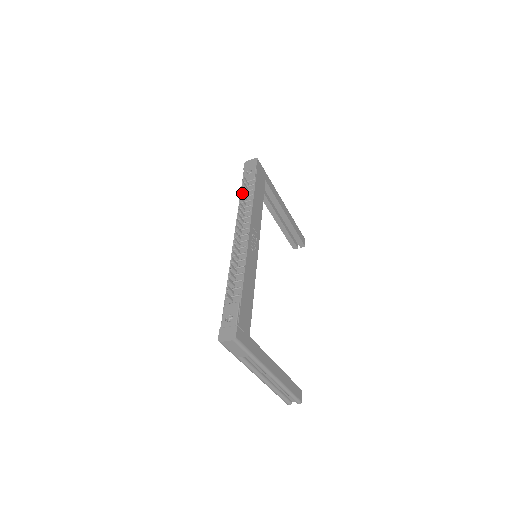
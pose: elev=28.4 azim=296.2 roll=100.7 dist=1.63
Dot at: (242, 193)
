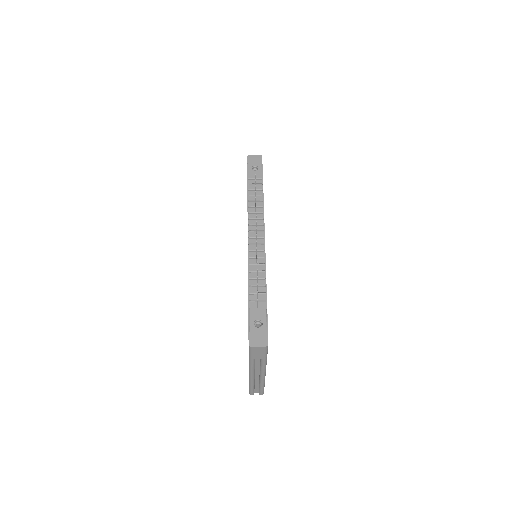
Dot at: occluded
